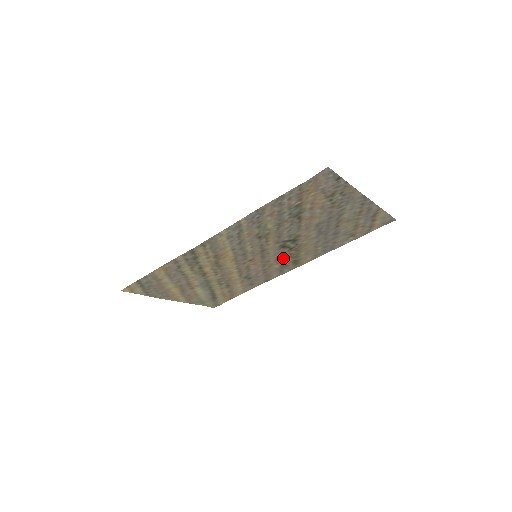
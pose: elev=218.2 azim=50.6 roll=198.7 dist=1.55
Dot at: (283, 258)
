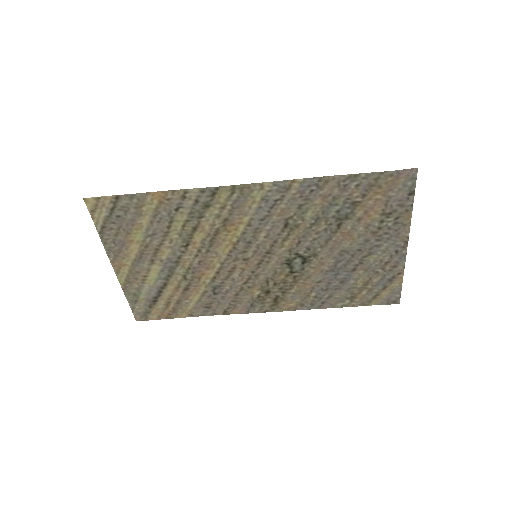
Dot at: (272, 283)
